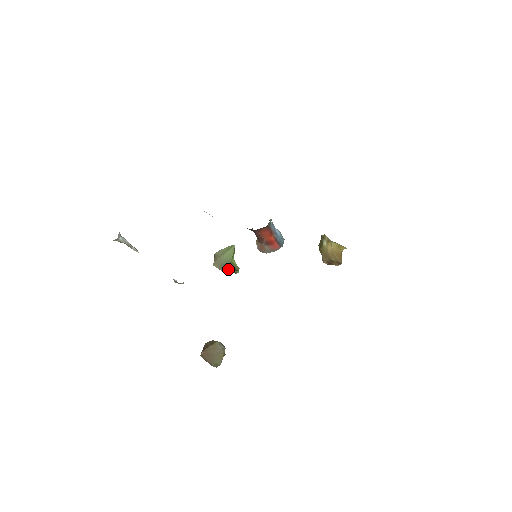
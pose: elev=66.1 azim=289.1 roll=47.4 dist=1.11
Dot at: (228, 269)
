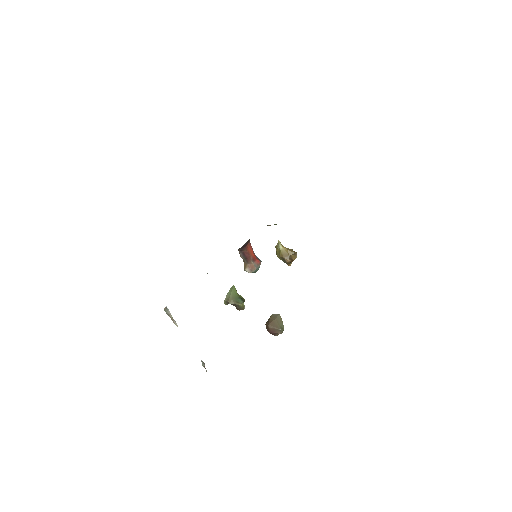
Dot at: (239, 301)
